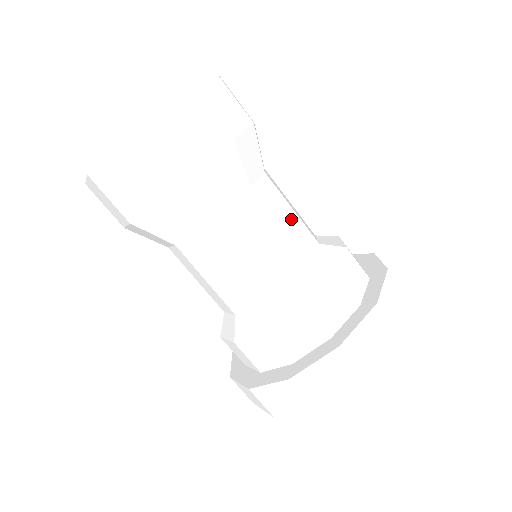
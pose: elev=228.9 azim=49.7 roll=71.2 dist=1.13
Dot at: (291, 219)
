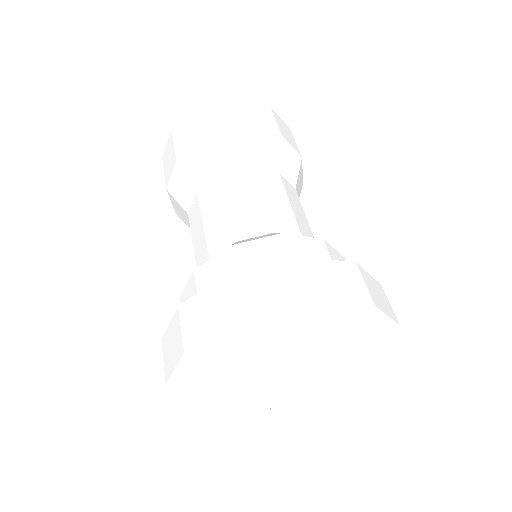
Dot at: (280, 205)
